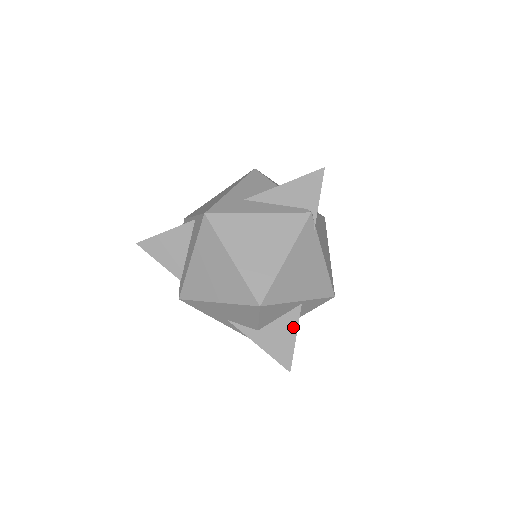
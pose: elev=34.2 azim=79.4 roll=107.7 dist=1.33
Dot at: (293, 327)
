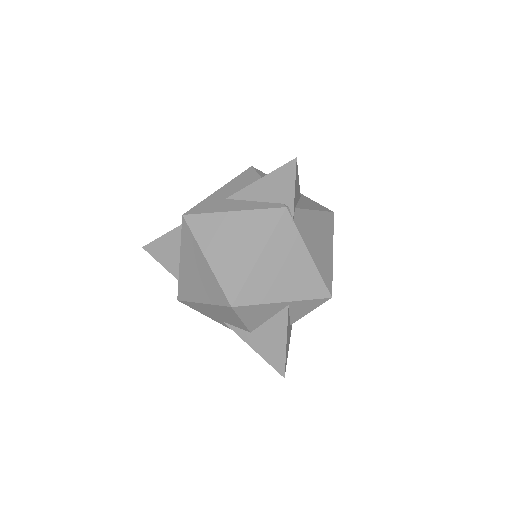
Dot at: (283, 330)
